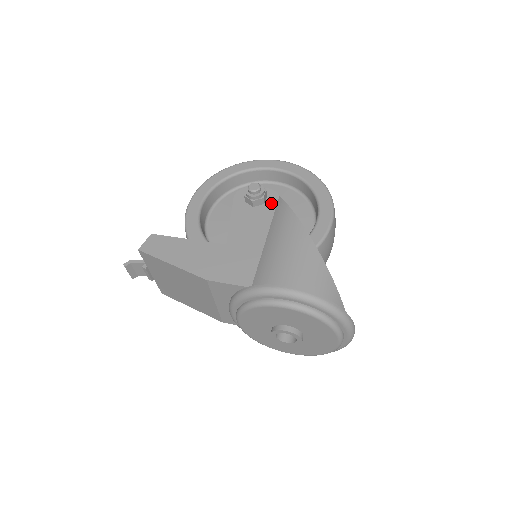
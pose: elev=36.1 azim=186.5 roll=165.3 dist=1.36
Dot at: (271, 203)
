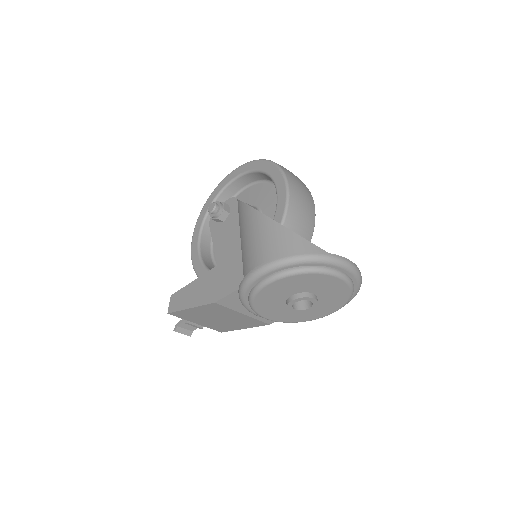
Dot at: (234, 209)
